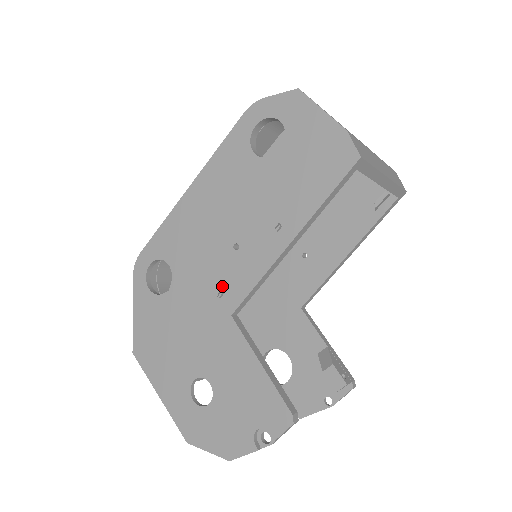
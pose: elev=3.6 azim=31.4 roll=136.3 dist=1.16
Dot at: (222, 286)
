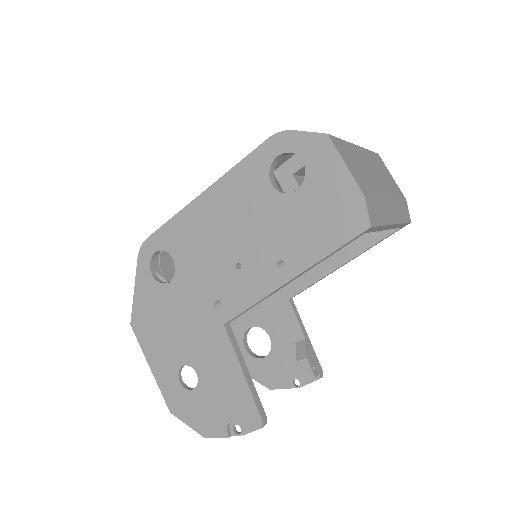
Dot at: (220, 296)
